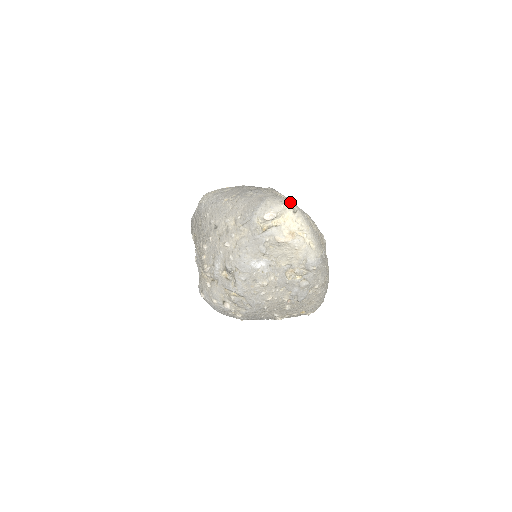
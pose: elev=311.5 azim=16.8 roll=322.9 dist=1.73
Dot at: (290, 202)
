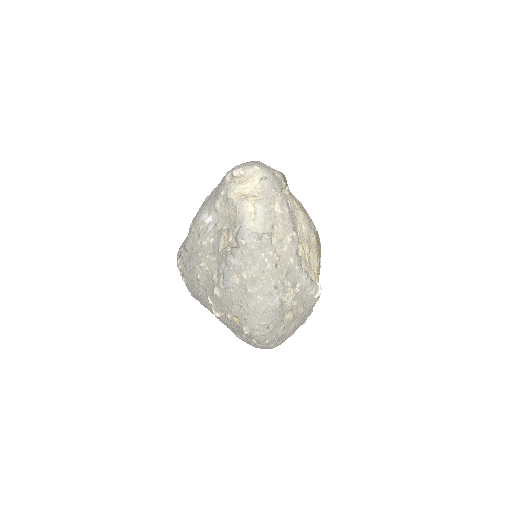
Dot at: (268, 172)
